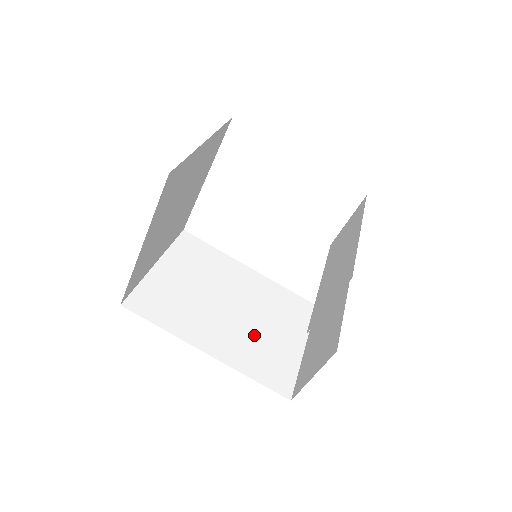
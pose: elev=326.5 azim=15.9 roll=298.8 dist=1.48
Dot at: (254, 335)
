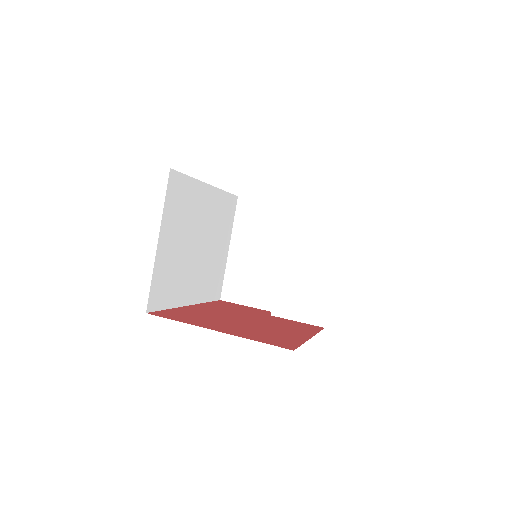
Dot at: (209, 263)
